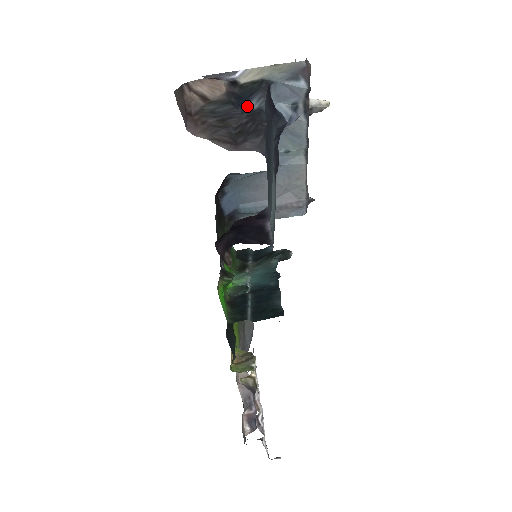
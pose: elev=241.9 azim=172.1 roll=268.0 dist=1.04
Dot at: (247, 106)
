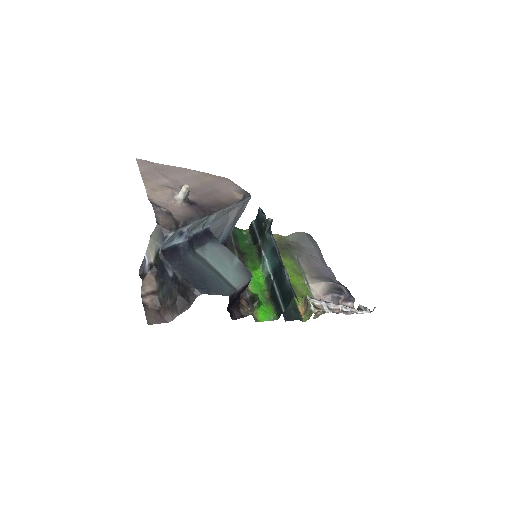
Dot at: (169, 275)
